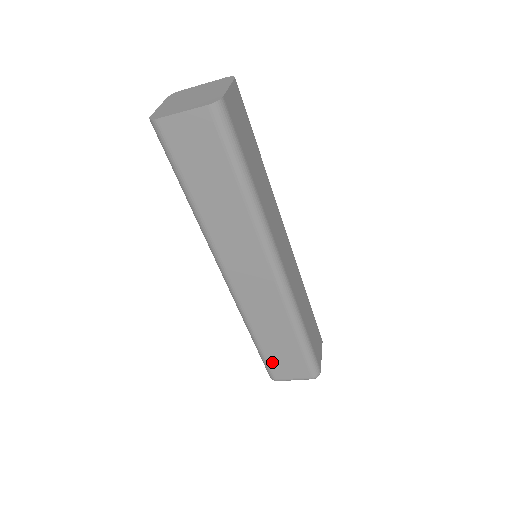
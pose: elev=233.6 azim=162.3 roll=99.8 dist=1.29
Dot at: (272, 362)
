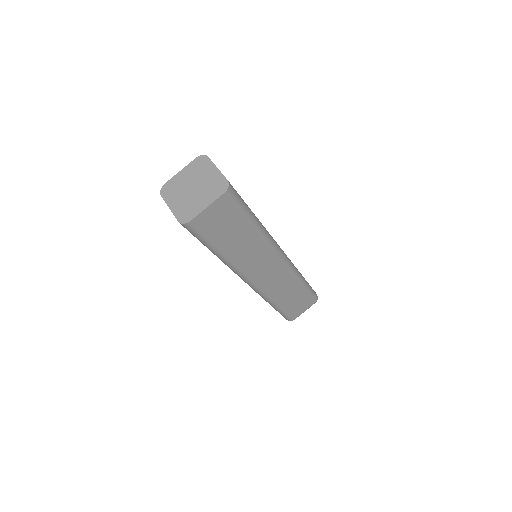
Dot at: occluded
